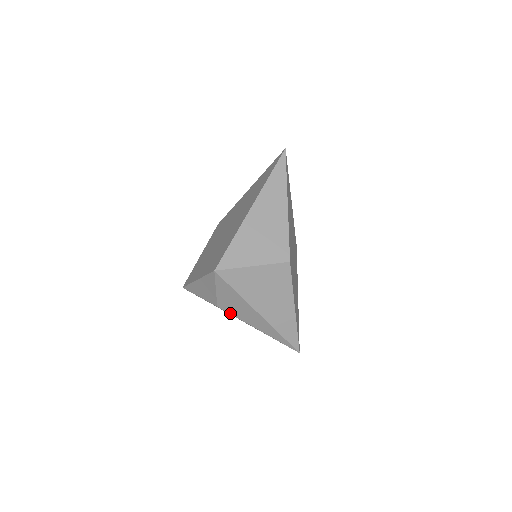
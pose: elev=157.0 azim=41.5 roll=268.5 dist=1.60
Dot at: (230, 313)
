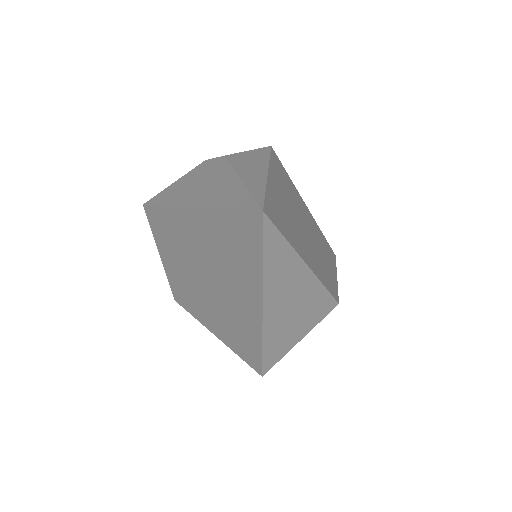
Dot at: occluded
